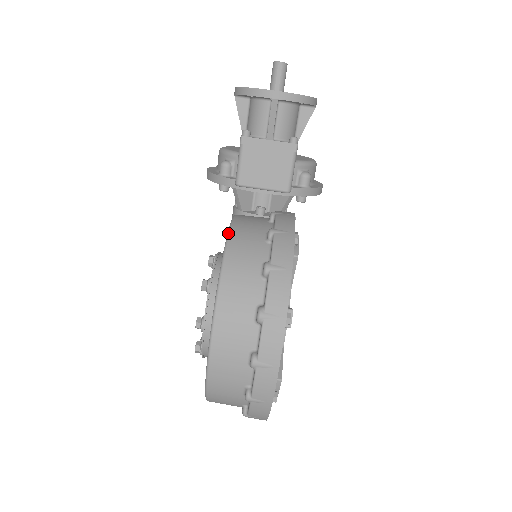
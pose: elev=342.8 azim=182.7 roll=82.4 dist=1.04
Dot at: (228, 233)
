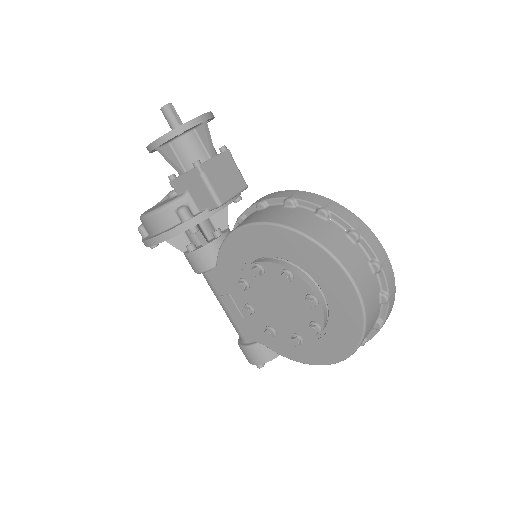
Dot at: (271, 223)
